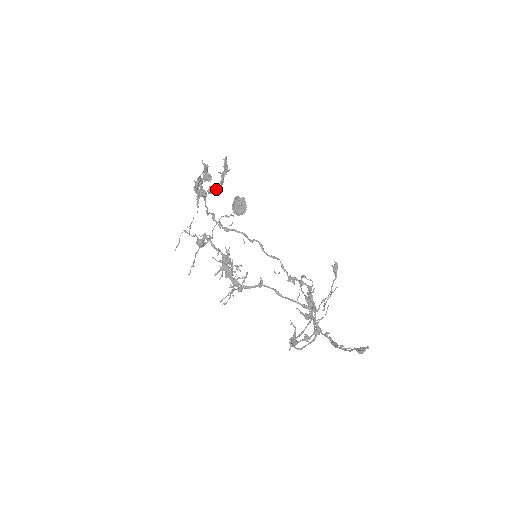
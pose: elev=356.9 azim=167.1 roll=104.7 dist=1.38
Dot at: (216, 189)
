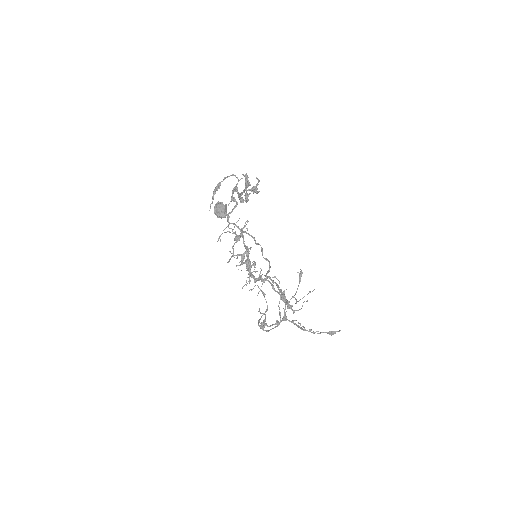
Dot at: occluded
